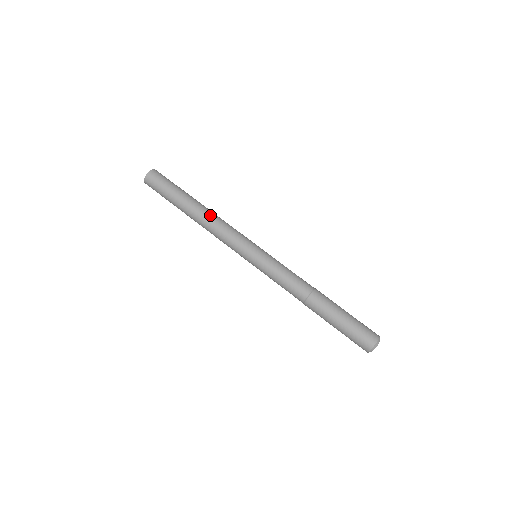
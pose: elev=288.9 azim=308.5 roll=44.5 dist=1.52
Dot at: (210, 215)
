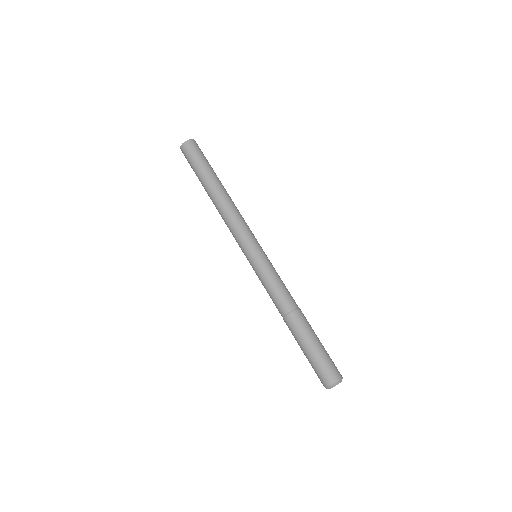
Dot at: (227, 202)
